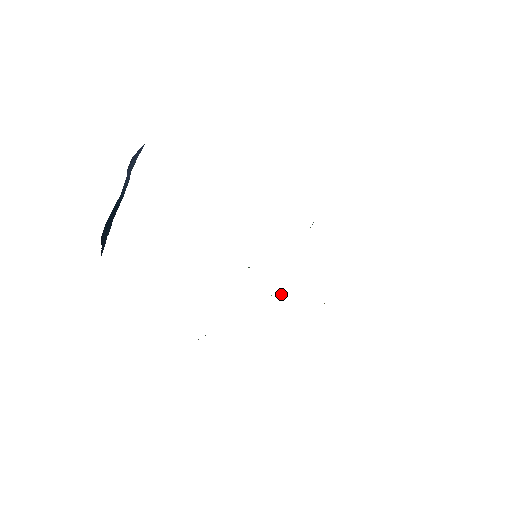
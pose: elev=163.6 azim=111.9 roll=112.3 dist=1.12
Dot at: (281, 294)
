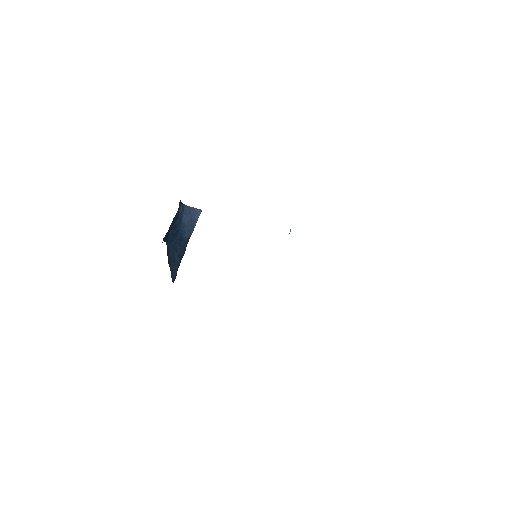
Dot at: occluded
